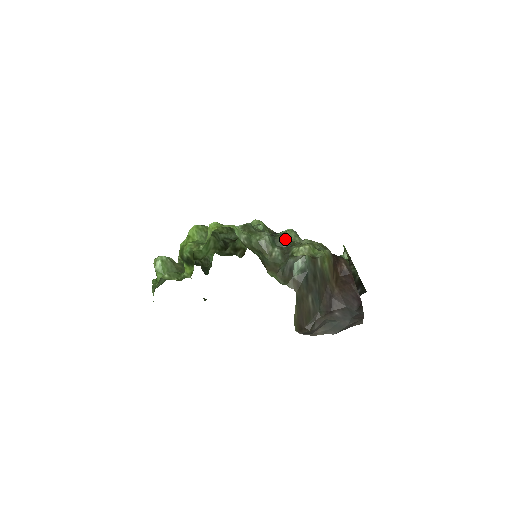
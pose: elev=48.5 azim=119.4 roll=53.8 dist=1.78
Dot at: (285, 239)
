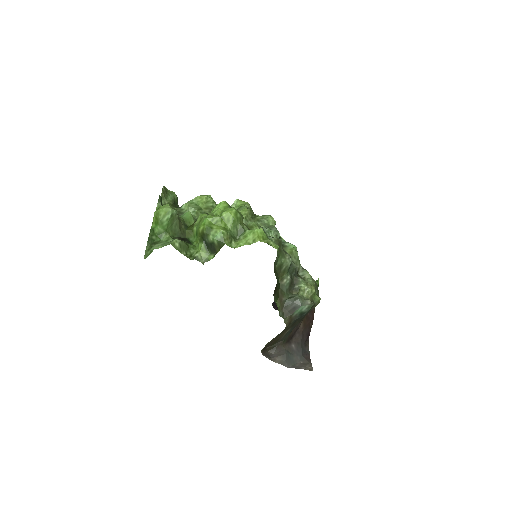
Dot at: (297, 267)
